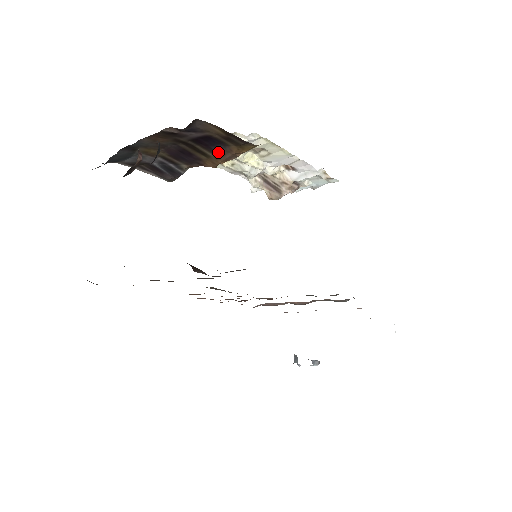
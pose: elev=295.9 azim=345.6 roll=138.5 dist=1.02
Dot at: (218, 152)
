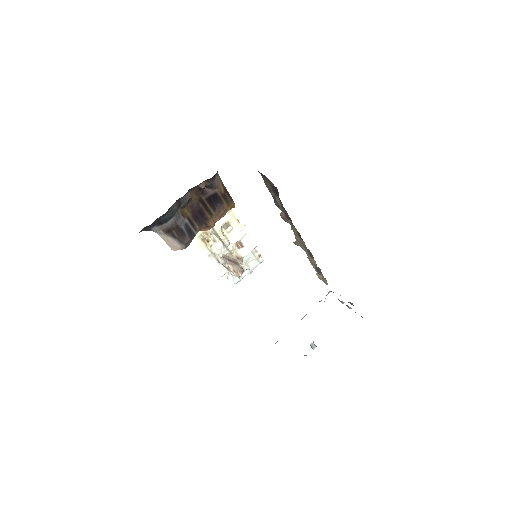
Dot at: (217, 210)
